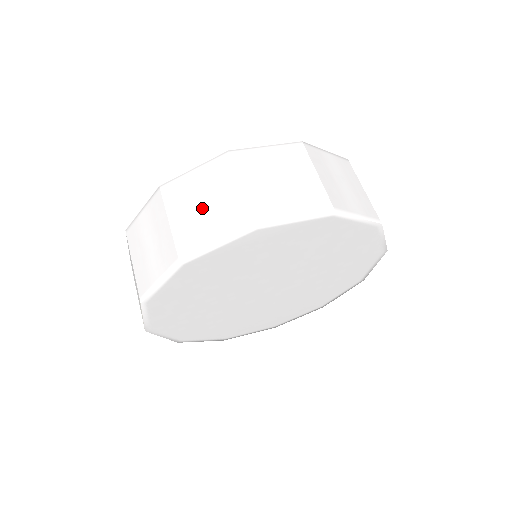
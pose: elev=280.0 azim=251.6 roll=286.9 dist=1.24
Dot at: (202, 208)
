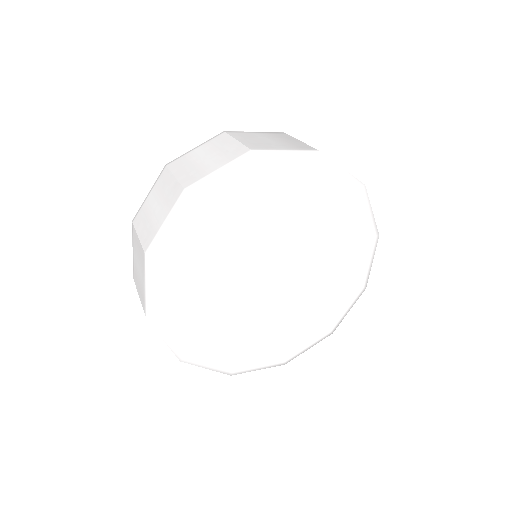
Dot at: (139, 272)
